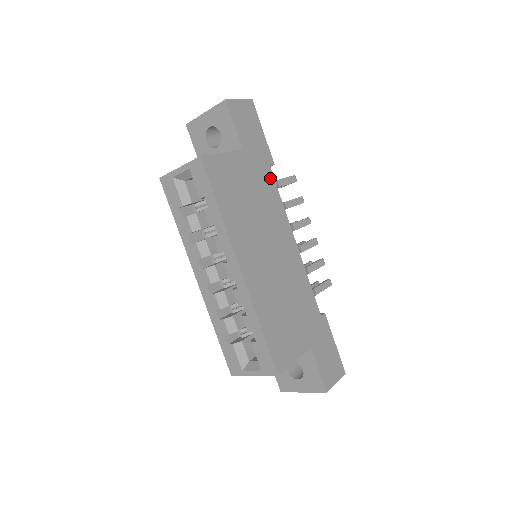
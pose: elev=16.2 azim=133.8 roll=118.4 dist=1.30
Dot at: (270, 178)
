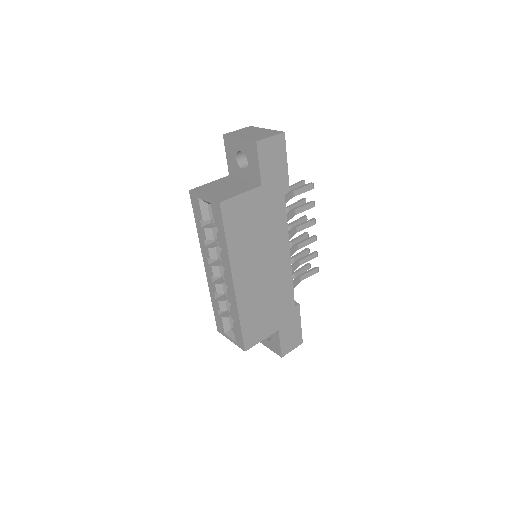
Dot at: (282, 205)
